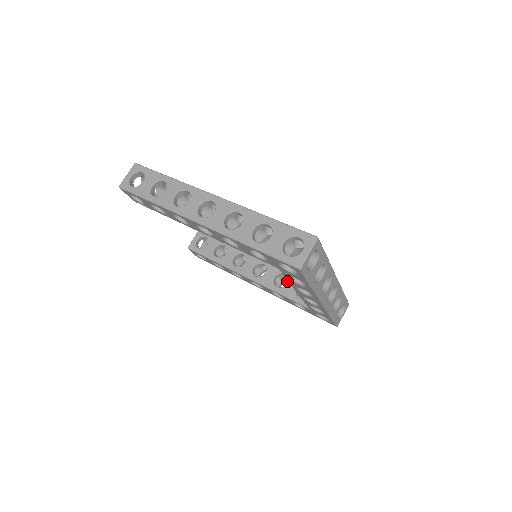
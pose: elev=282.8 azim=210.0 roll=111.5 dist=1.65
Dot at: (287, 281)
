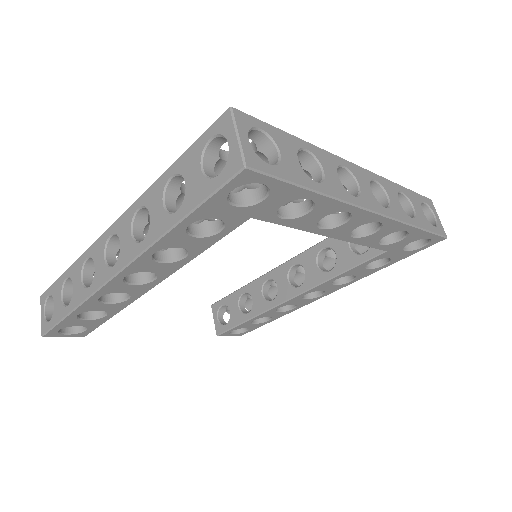
Dot at: occluded
